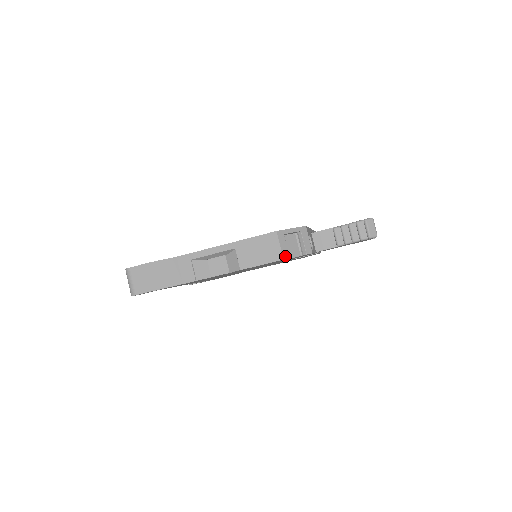
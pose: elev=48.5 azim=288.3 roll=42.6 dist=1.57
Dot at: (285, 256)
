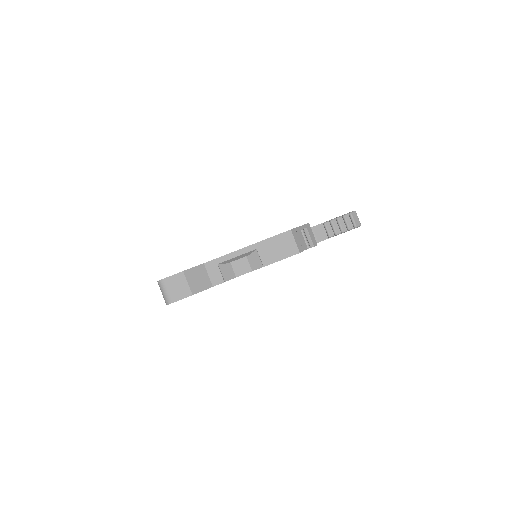
Dot at: (300, 250)
